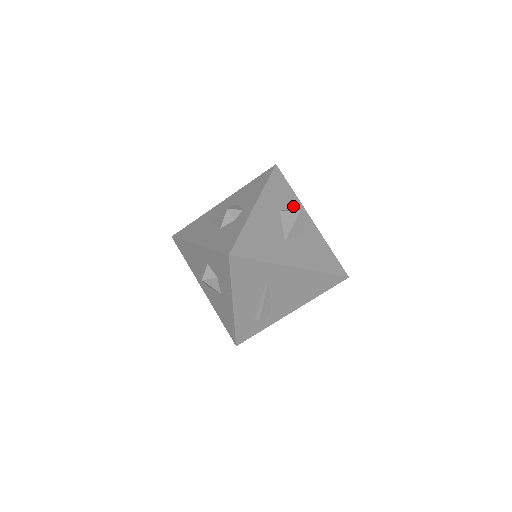
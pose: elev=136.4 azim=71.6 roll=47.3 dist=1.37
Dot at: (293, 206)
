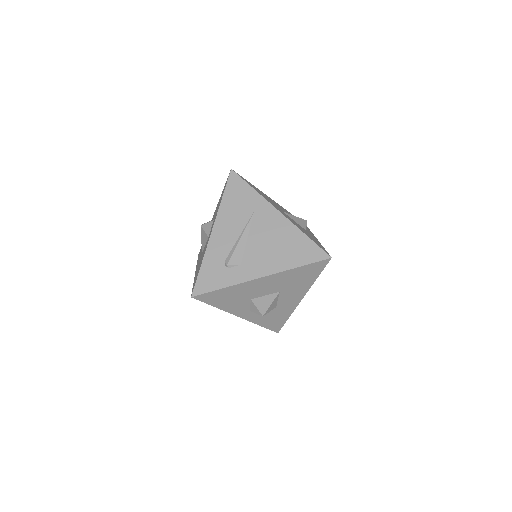
Dot at: occluded
